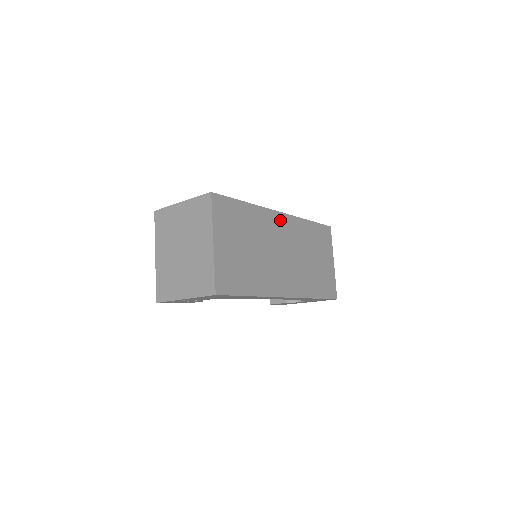
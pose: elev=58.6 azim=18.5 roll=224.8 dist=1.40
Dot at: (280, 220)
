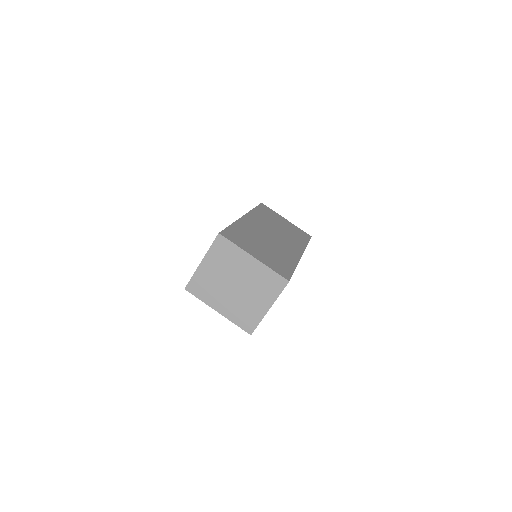
Dot at: (249, 220)
